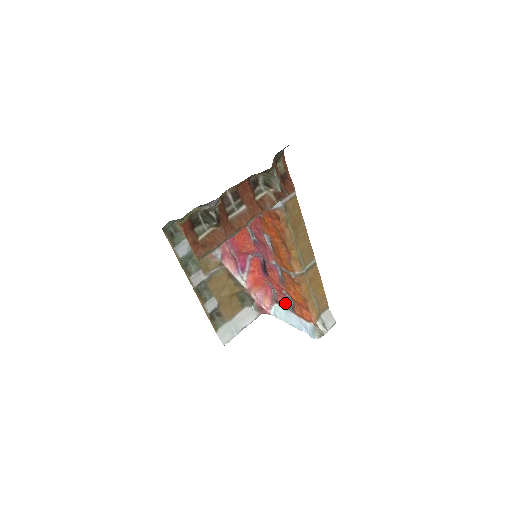
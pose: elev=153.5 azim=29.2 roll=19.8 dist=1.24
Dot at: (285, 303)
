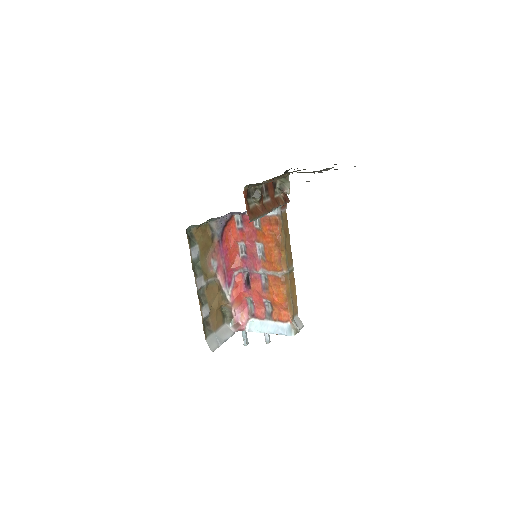
Dot at: (262, 313)
